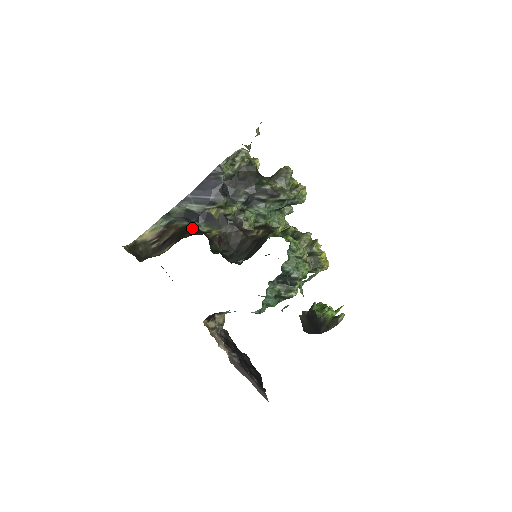
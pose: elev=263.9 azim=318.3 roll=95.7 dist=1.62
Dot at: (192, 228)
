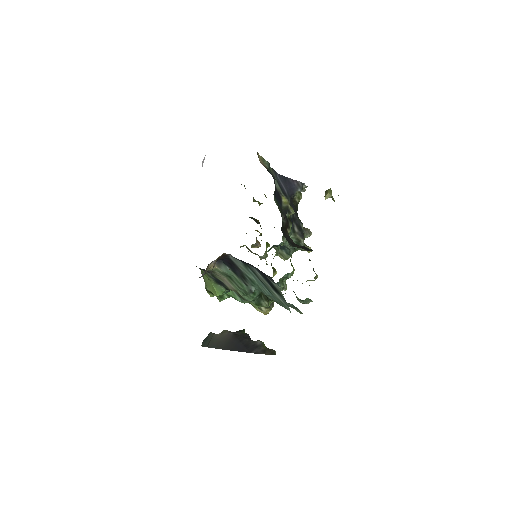
Dot at: occluded
